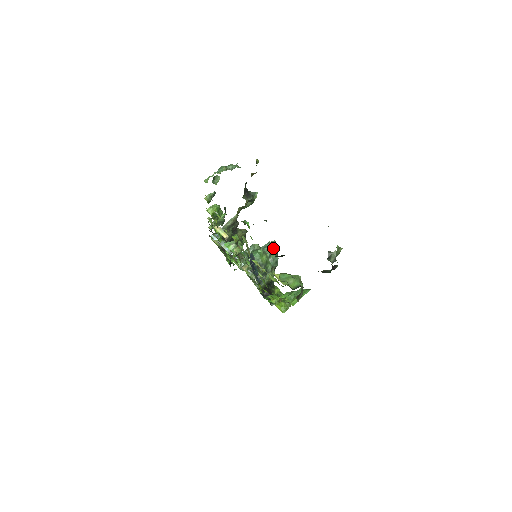
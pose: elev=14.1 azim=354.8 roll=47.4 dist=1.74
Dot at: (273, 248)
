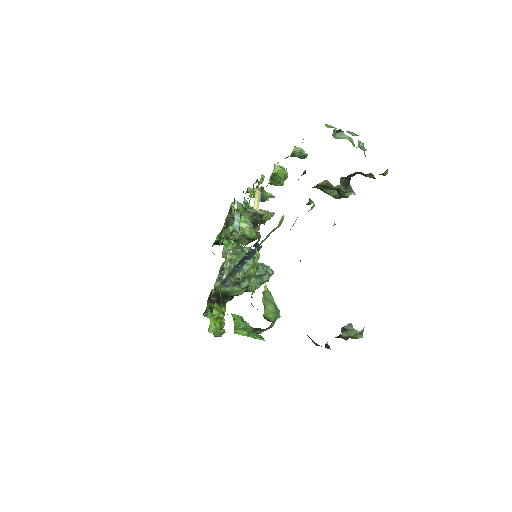
Dot at: (266, 274)
